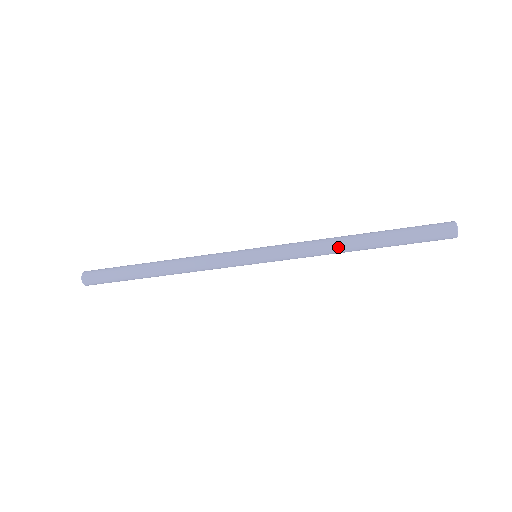
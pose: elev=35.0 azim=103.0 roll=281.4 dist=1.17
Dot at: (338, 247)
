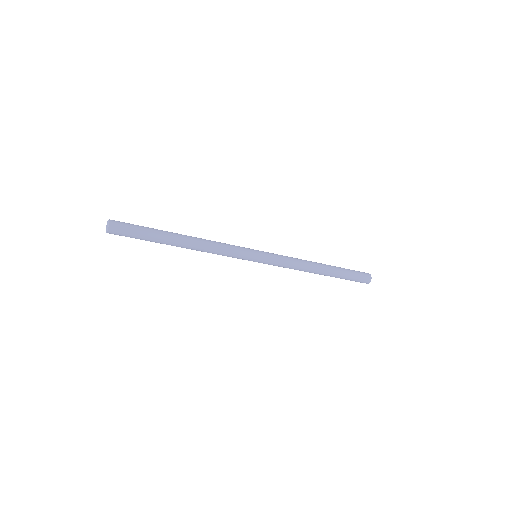
Dot at: (311, 268)
